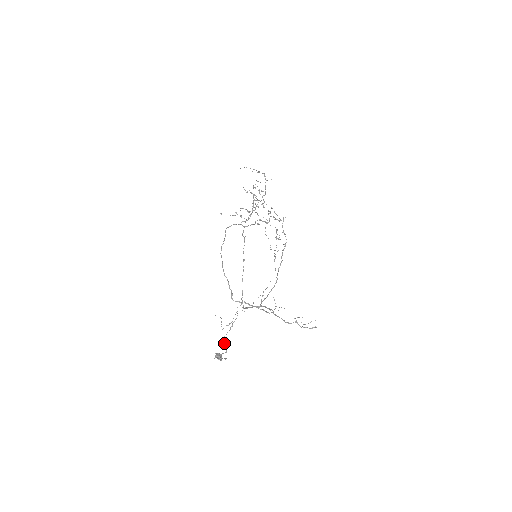
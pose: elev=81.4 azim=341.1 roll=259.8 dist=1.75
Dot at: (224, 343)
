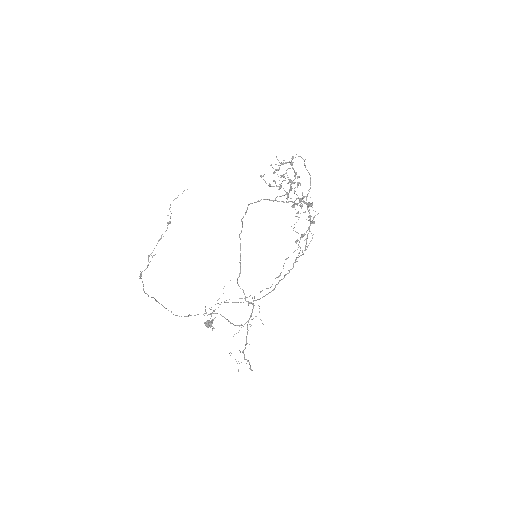
Dot at: (210, 318)
